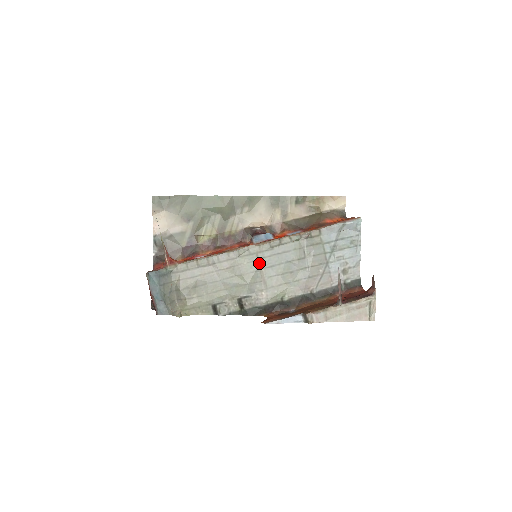
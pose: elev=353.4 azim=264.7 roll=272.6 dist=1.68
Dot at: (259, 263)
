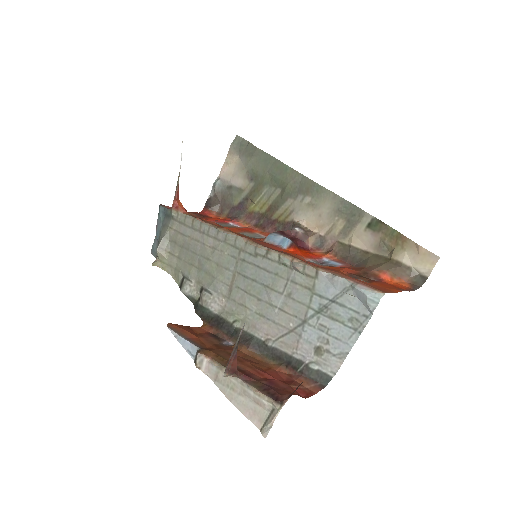
Dot at: (237, 263)
